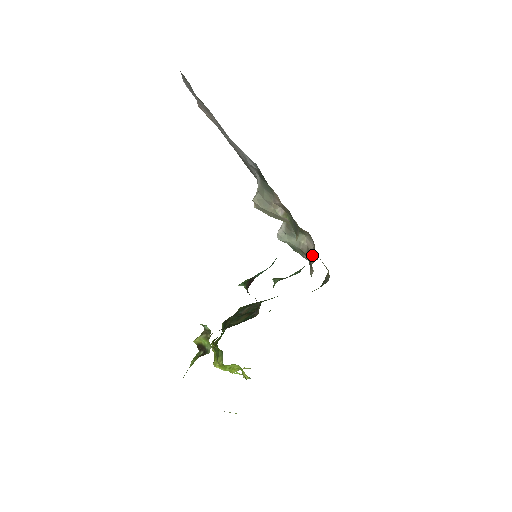
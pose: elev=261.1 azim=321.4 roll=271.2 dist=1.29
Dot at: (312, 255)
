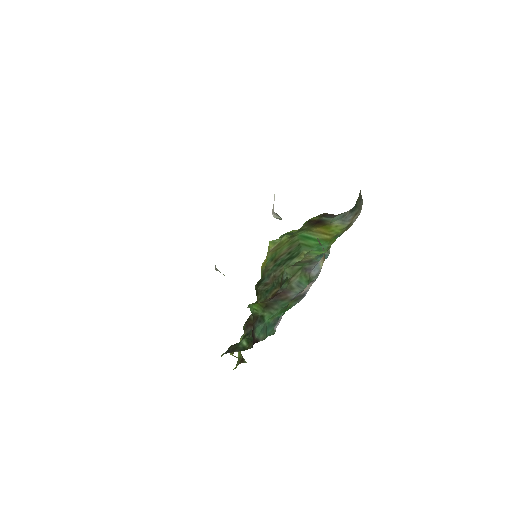
Dot at: occluded
